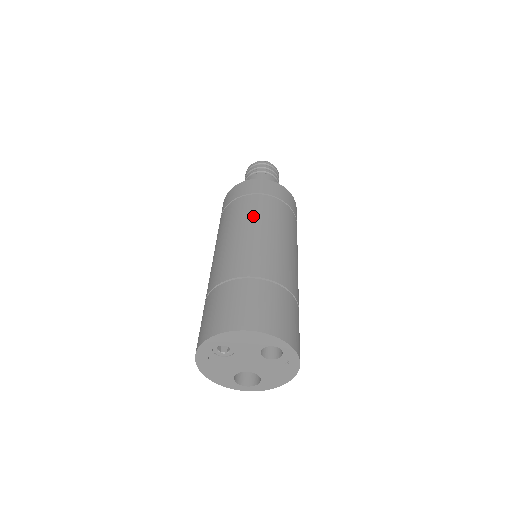
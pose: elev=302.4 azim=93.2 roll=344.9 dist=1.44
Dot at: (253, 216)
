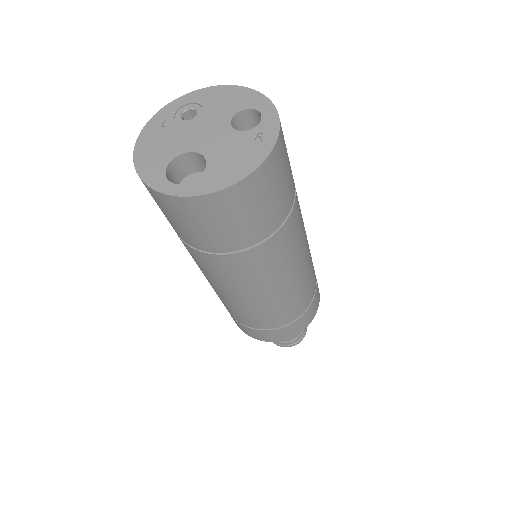
Dot at: occluded
